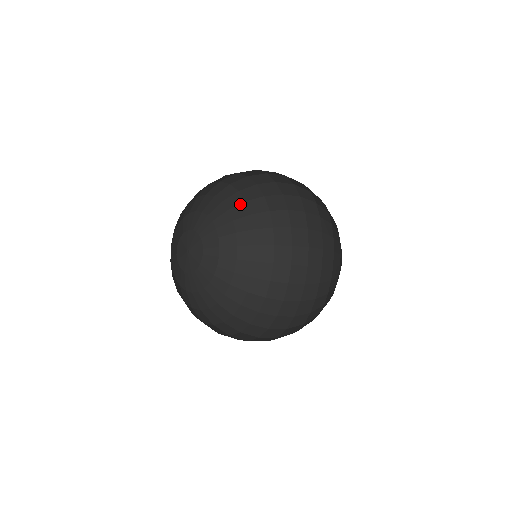
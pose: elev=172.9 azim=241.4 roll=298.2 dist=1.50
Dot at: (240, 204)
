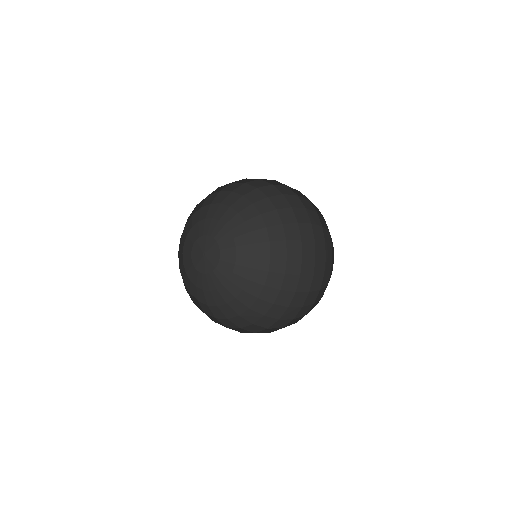
Dot at: (239, 199)
